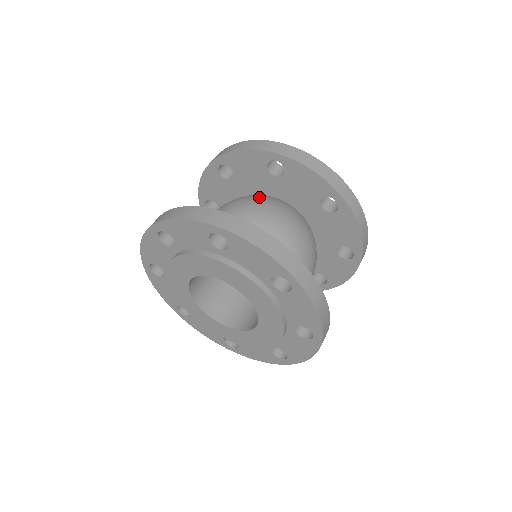
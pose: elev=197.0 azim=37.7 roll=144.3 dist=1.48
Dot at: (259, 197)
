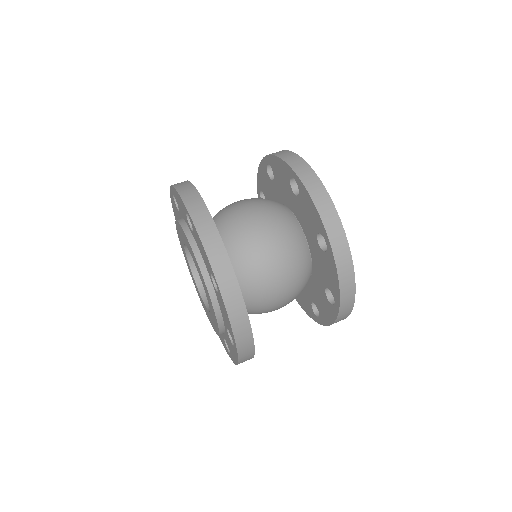
Dot at: occluded
